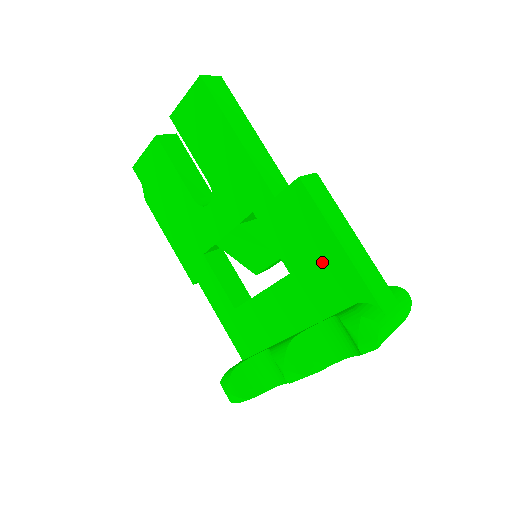
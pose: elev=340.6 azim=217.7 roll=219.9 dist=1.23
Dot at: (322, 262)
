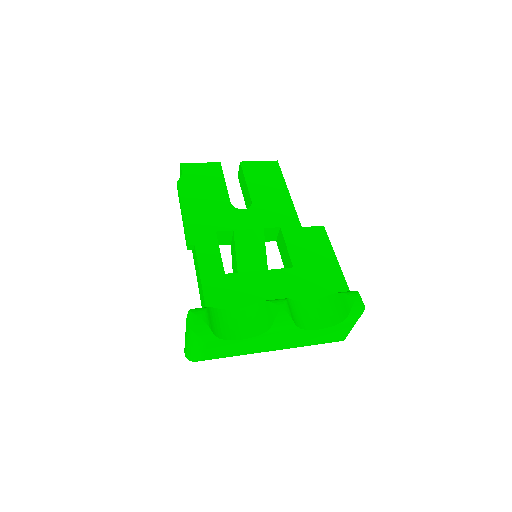
Dot at: (322, 269)
